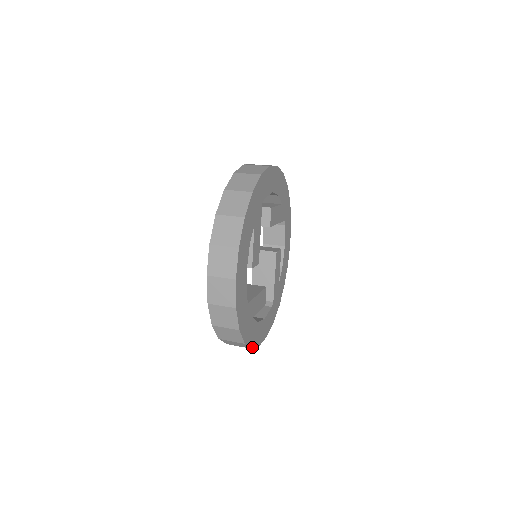
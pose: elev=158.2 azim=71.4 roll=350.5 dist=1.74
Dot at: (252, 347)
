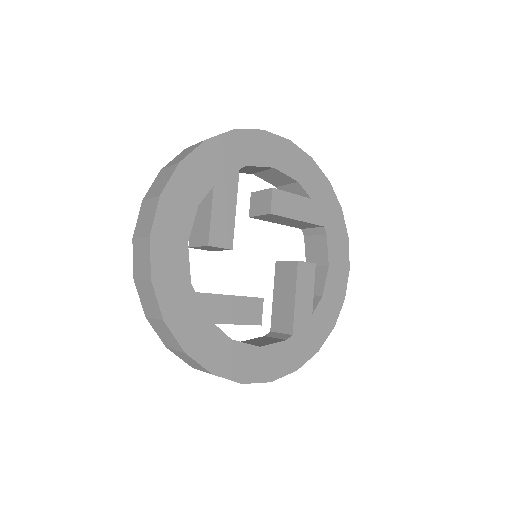
Dot at: (214, 372)
